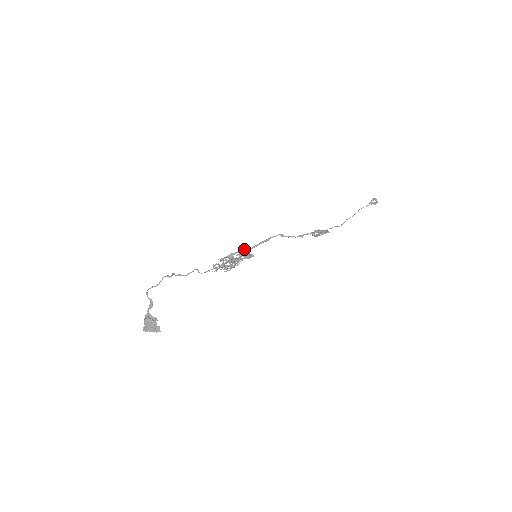
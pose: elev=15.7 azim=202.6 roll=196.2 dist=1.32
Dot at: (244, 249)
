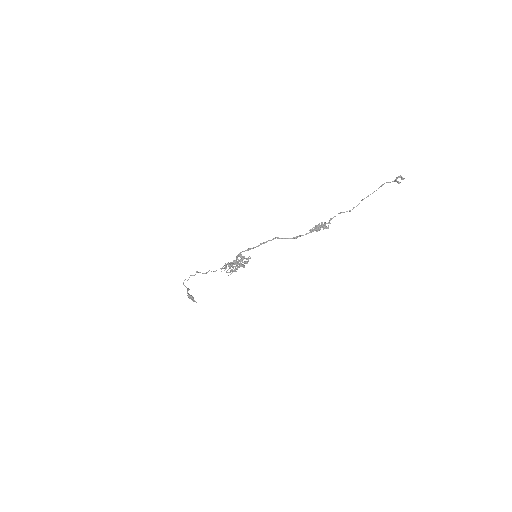
Dot at: (248, 248)
